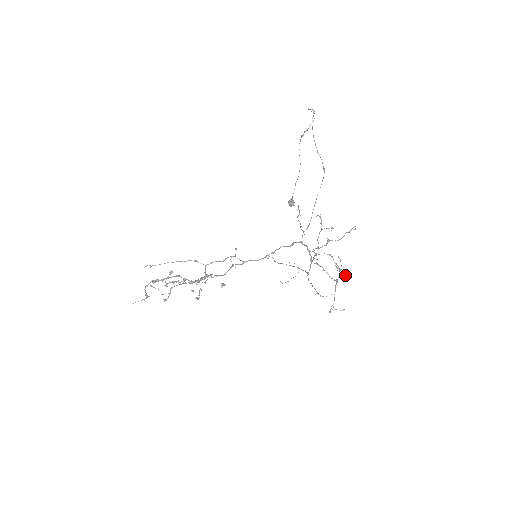
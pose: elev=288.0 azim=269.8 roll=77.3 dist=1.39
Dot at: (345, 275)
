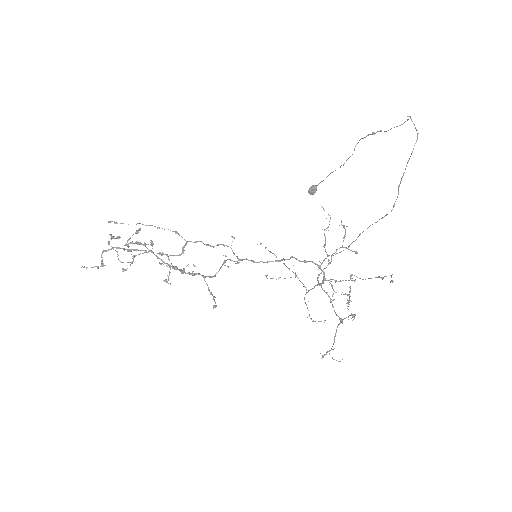
Dot at: (351, 313)
